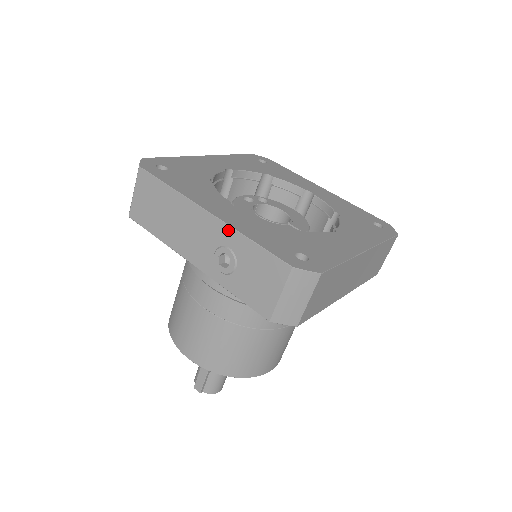
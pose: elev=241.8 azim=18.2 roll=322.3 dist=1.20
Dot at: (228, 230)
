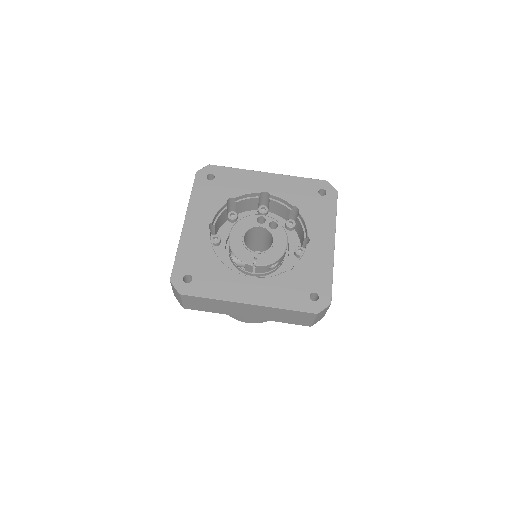
Dot at: (180, 239)
